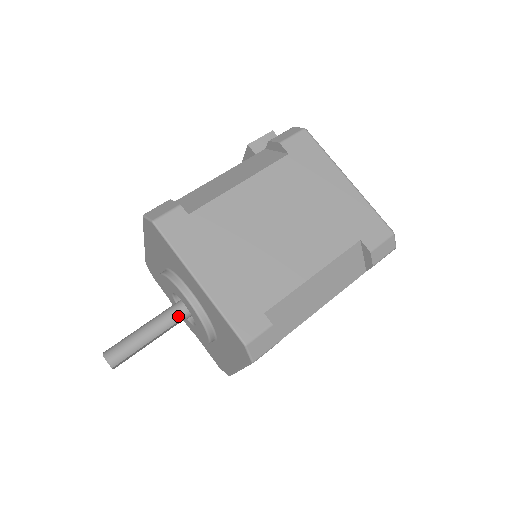
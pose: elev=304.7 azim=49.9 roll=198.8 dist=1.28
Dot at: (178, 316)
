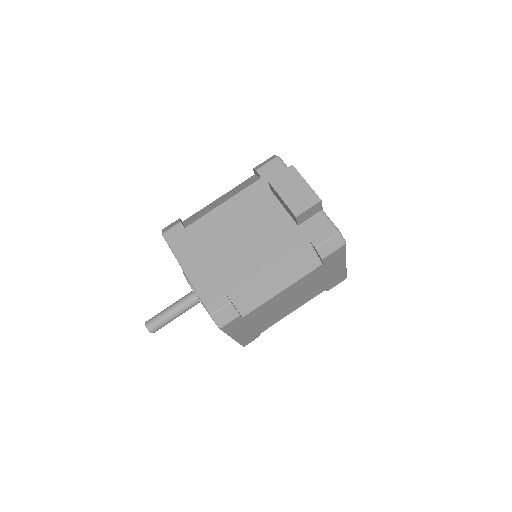
Dot at: occluded
